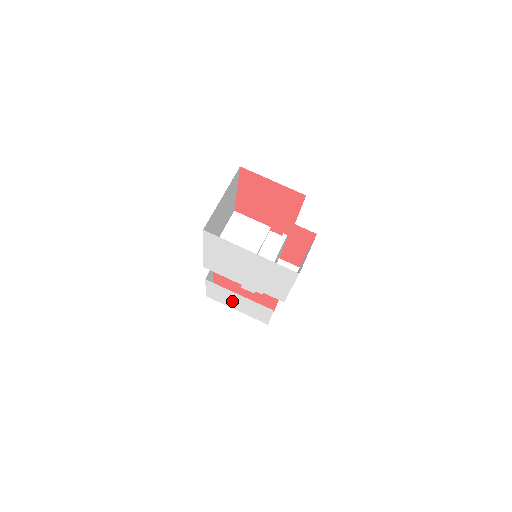
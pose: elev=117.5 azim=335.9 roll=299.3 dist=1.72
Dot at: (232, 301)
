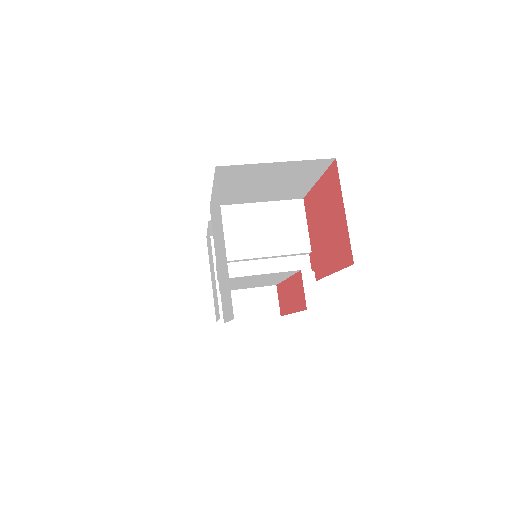
Dot at: occluded
